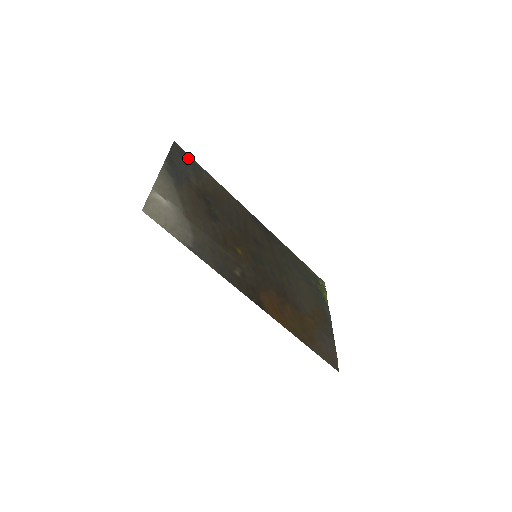
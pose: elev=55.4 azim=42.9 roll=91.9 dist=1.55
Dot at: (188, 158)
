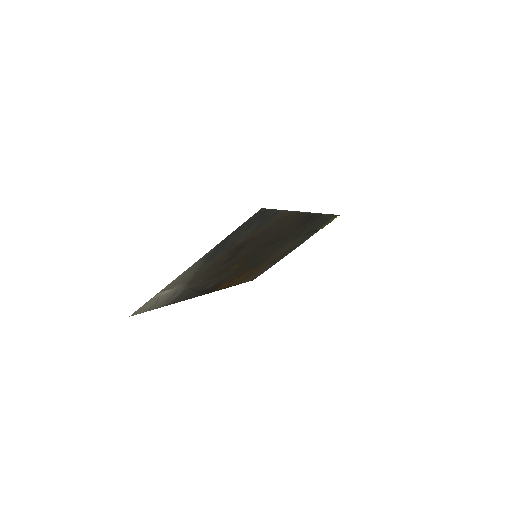
Dot at: (265, 215)
